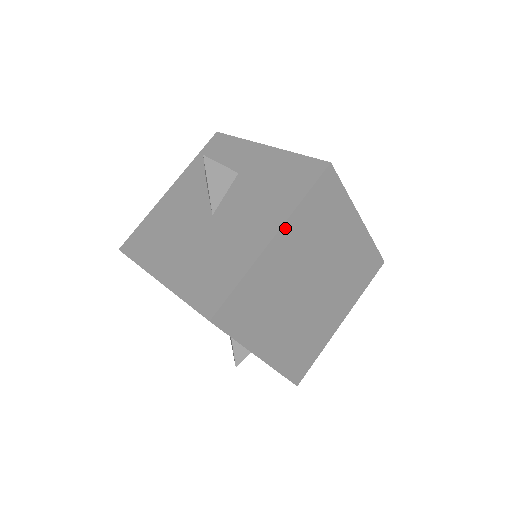
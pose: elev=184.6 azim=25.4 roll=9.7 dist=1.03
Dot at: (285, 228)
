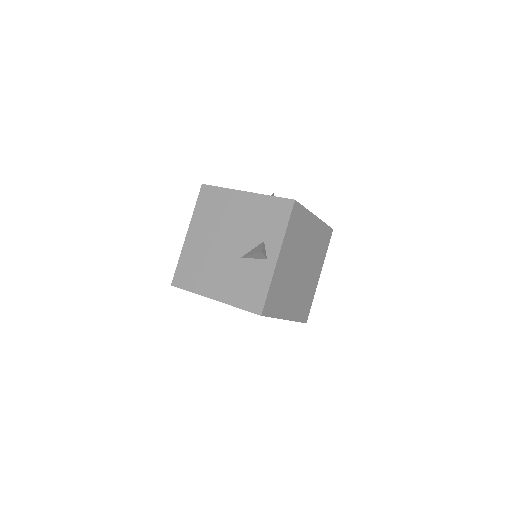
Dot at: (318, 221)
